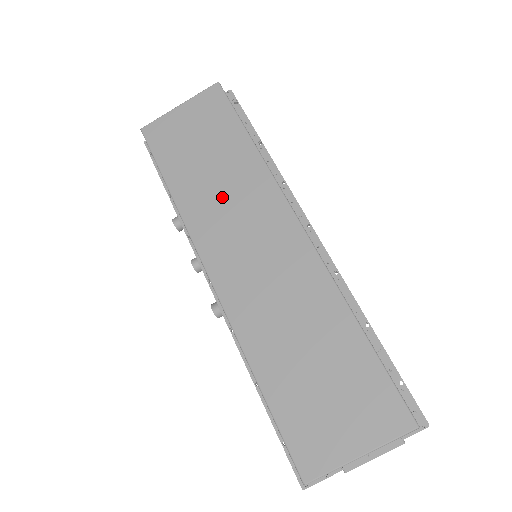
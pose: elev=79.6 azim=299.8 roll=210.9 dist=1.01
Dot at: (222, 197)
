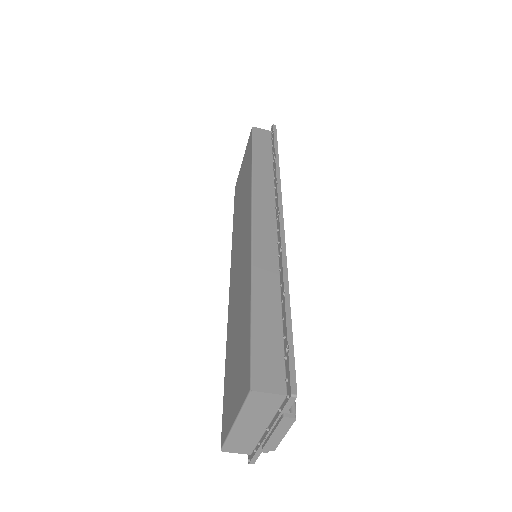
Dot at: (240, 217)
